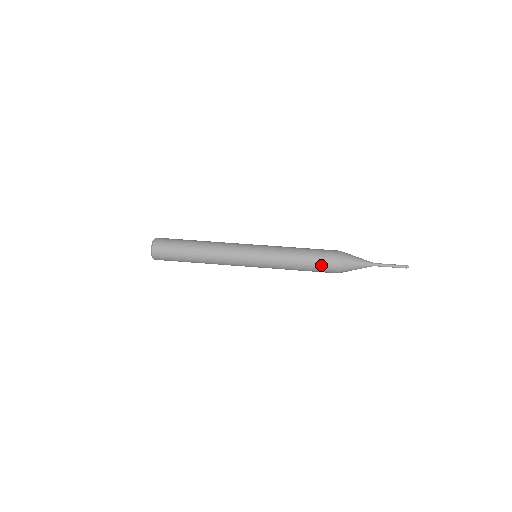
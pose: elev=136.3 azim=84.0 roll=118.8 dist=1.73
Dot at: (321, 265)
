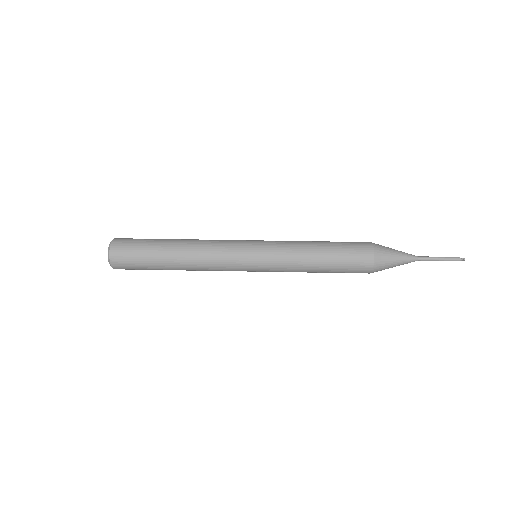
Dot at: occluded
